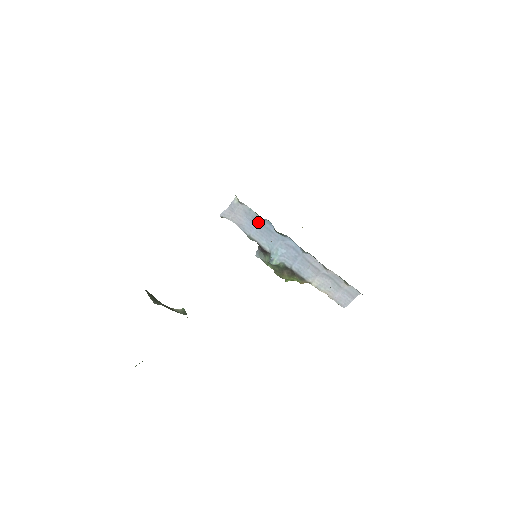
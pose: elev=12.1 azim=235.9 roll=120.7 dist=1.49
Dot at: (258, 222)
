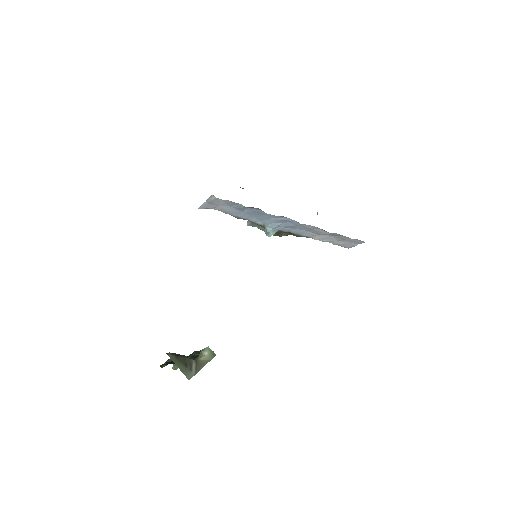
Dot at: (245, 209)
